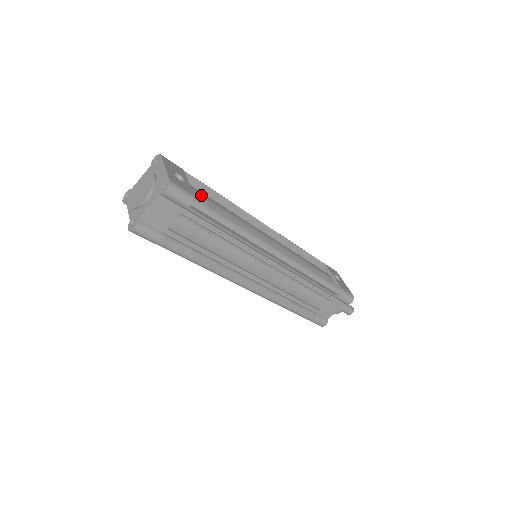
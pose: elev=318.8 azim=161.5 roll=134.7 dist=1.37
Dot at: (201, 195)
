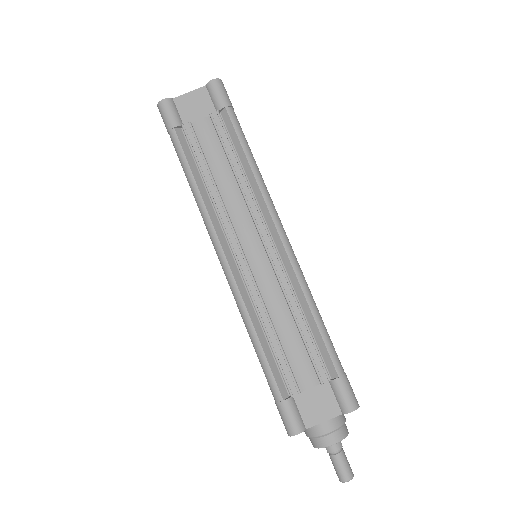
Dot at: occluded
